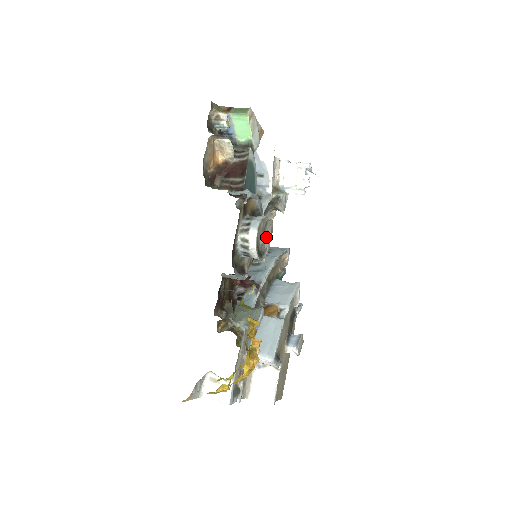
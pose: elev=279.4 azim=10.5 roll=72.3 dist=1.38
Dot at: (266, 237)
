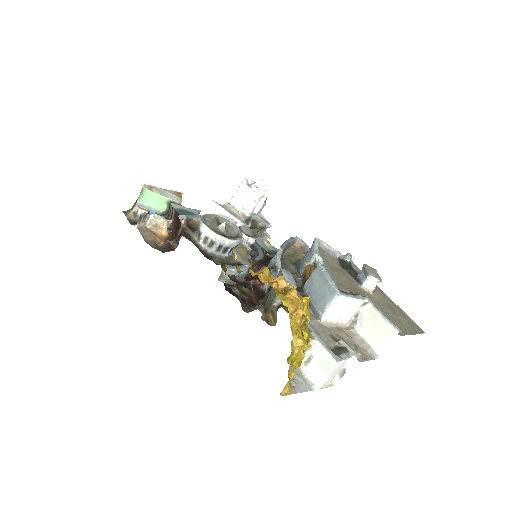
Dot at: (222, 223)
